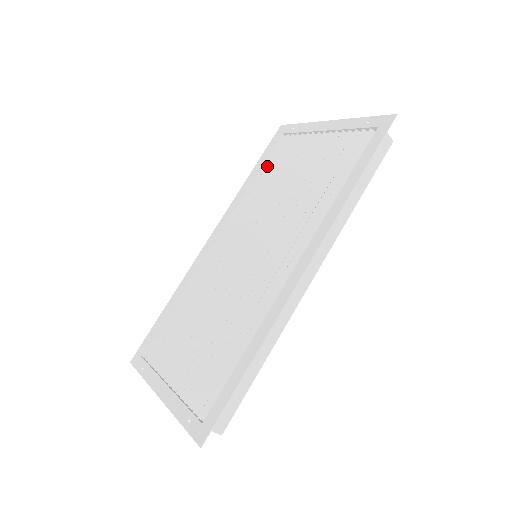
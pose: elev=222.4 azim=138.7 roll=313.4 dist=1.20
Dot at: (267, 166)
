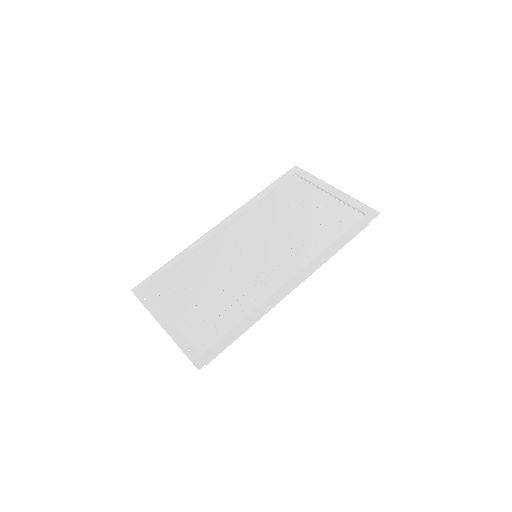
Dot at: (278, 192)
